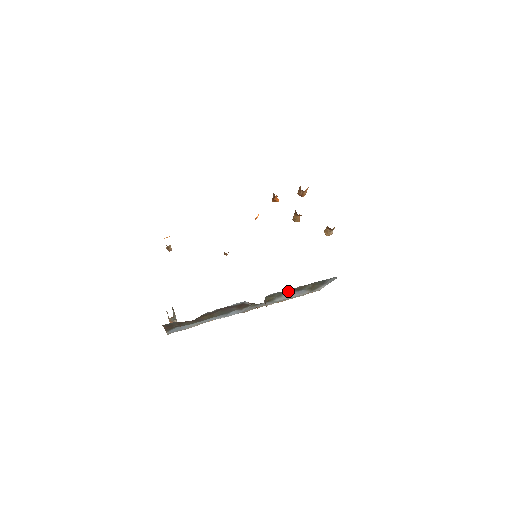
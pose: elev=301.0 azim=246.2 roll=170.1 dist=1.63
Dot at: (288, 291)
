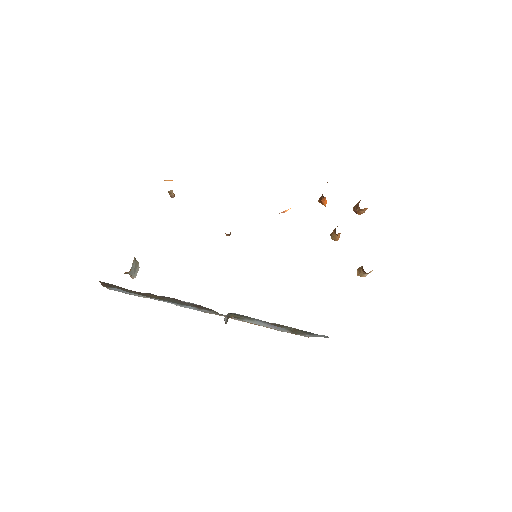
Dot at: occluded
